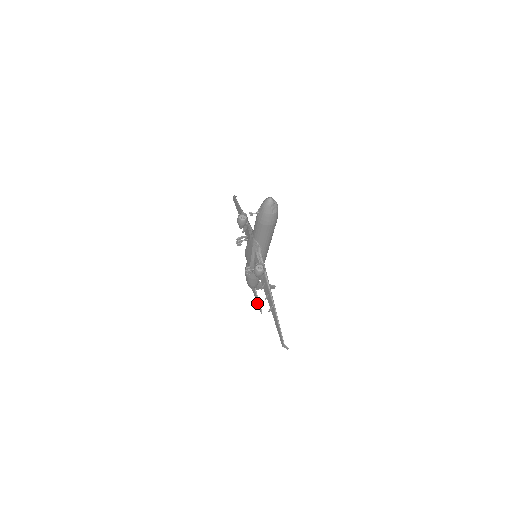
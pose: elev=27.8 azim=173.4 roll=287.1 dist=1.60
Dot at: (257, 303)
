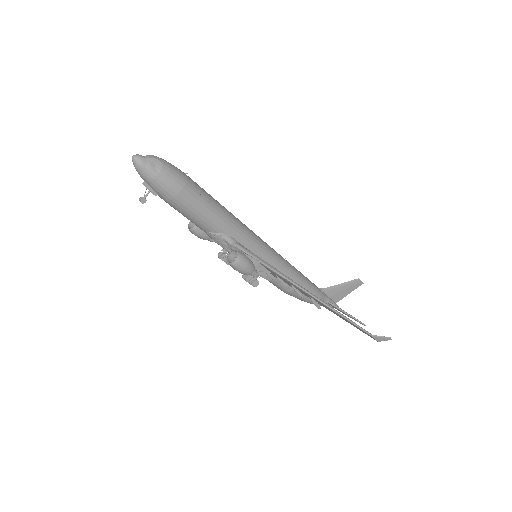
Dot at: occluded
